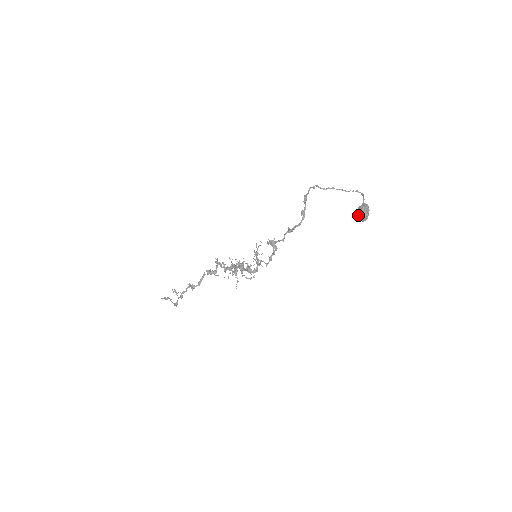
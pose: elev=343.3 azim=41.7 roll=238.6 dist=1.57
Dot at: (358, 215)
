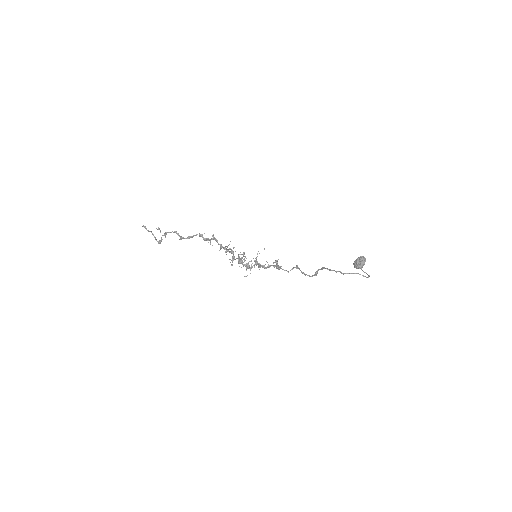
Dot at: (355, 266)
